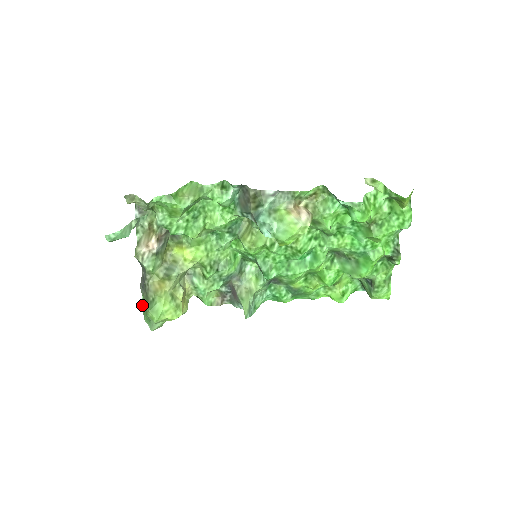
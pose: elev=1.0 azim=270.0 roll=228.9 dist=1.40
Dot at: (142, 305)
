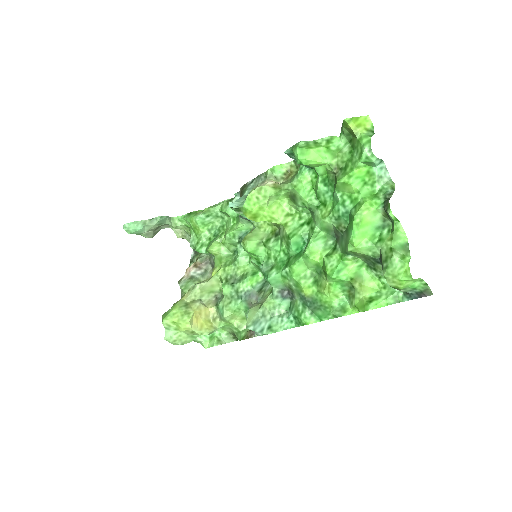
Dot at: occluded
